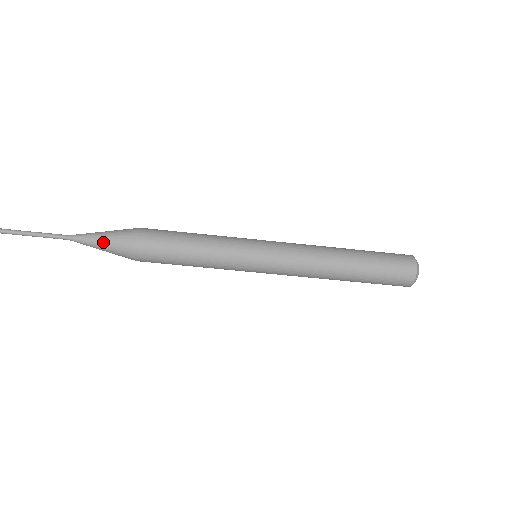
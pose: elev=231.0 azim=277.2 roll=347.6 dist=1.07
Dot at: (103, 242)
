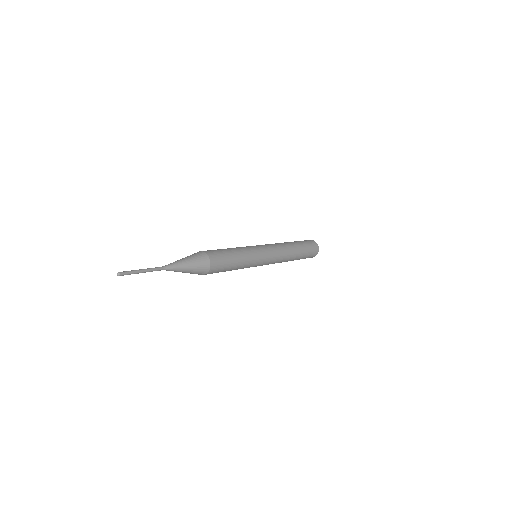
Dot at: (182, 272)
